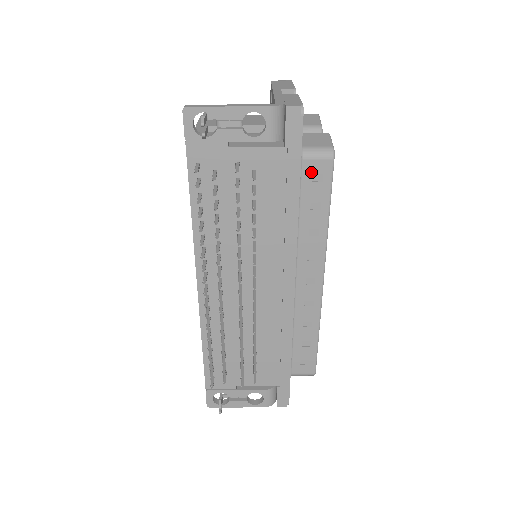
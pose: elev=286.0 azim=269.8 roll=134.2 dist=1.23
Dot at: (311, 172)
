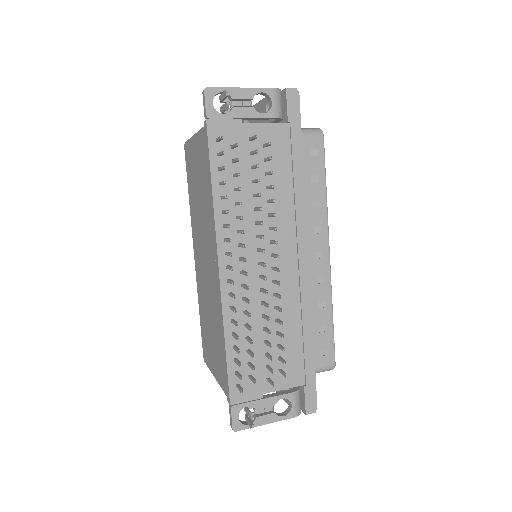
Dot at: (308, 147)
